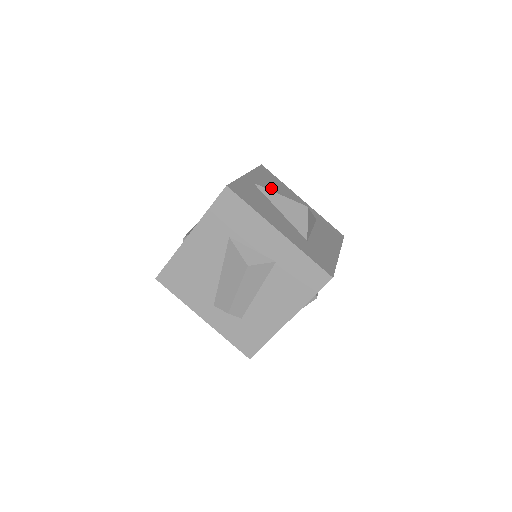
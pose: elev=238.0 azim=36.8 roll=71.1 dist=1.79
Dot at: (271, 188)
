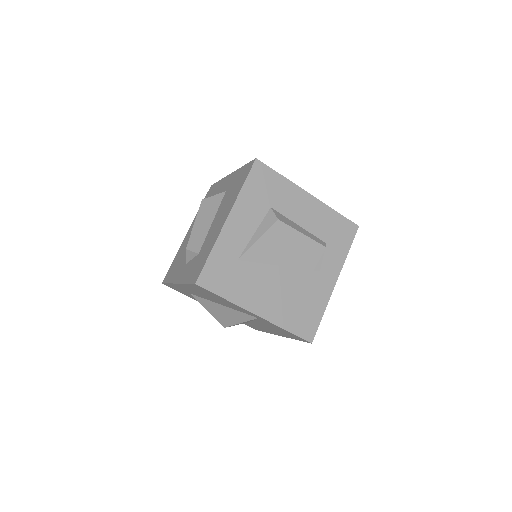
Dot at: occluded
